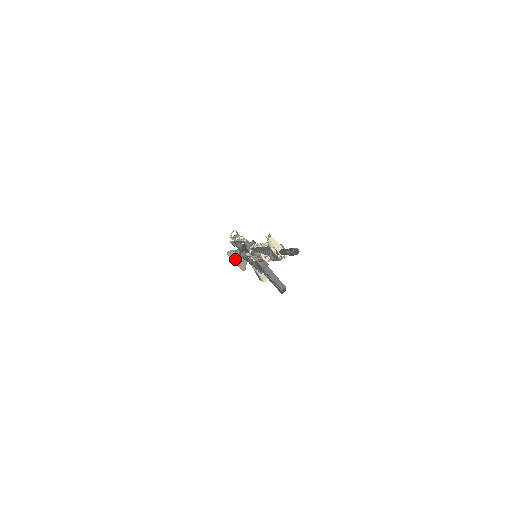
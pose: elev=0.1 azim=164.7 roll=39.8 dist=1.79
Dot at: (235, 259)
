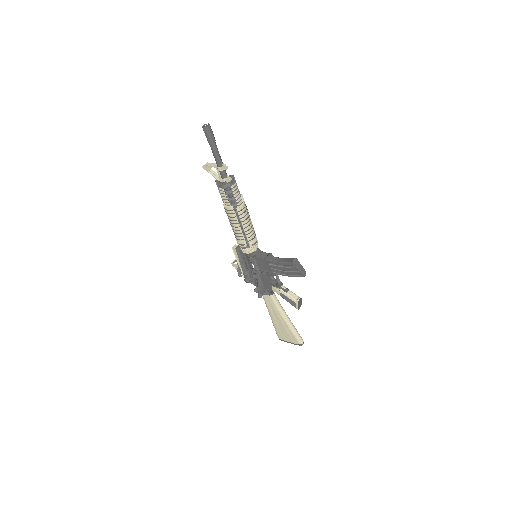
Dot at: (278, 325)
